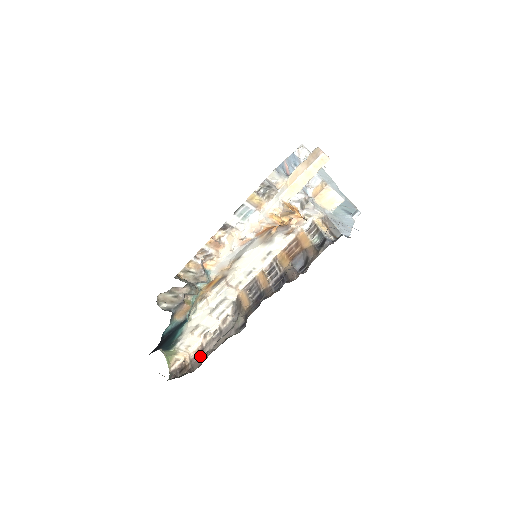
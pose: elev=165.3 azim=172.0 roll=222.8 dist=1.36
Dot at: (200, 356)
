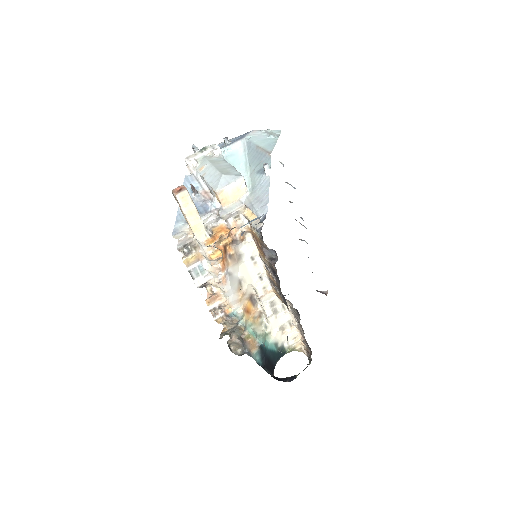
Dot at: (305, 341)
